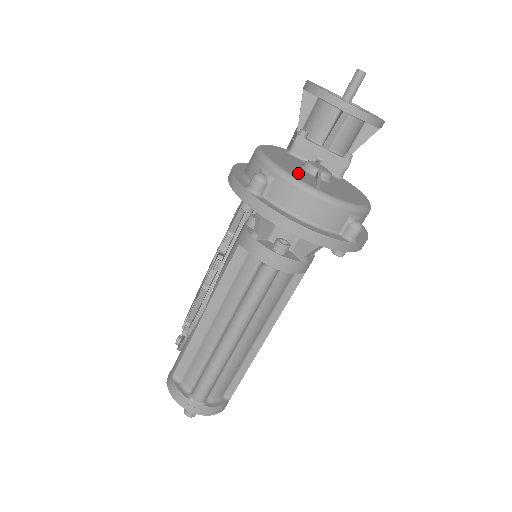
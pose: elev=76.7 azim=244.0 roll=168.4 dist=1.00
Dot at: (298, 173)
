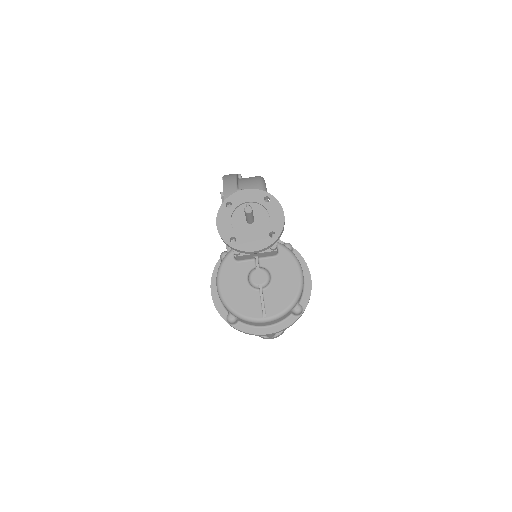
Dot at: (249, 304)
